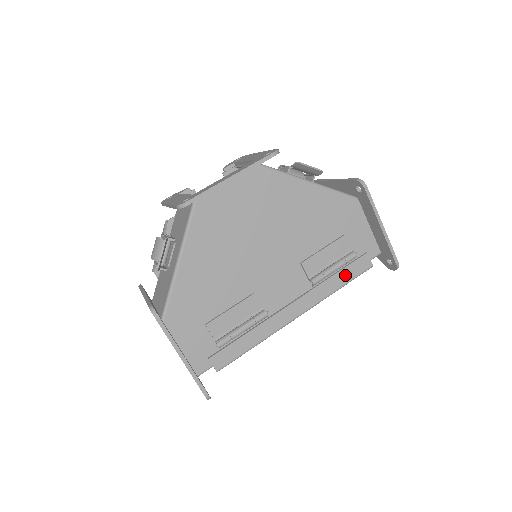
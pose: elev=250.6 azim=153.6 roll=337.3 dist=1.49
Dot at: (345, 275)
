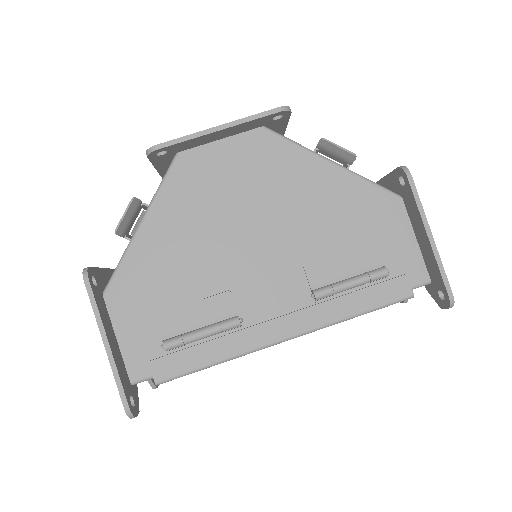
Dot at: (367, 298)
